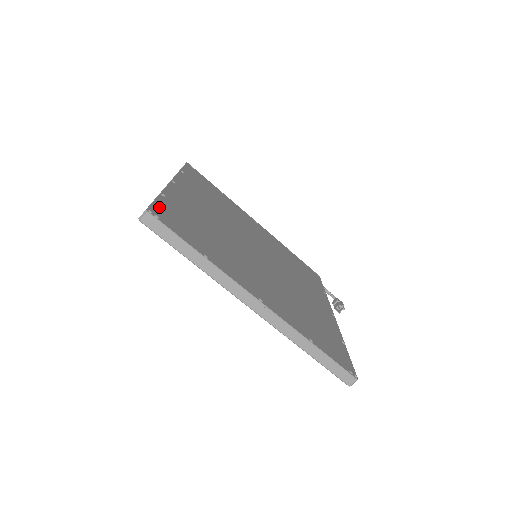
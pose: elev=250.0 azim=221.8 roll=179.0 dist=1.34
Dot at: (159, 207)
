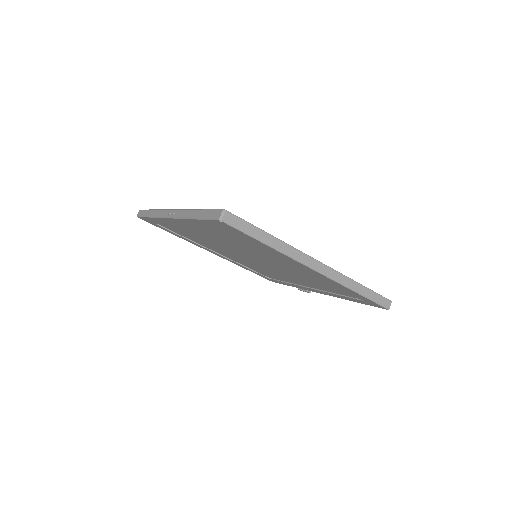
Dot at: occluded
